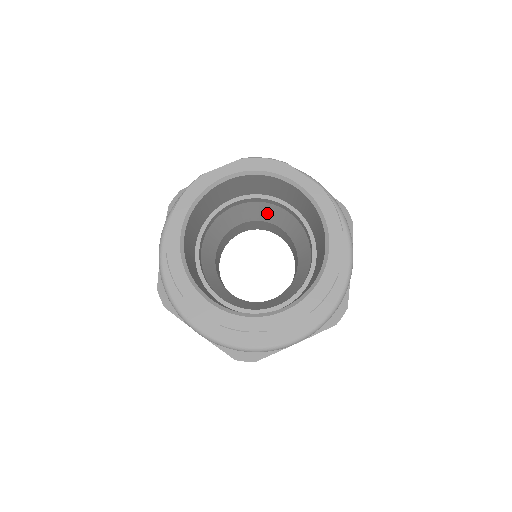
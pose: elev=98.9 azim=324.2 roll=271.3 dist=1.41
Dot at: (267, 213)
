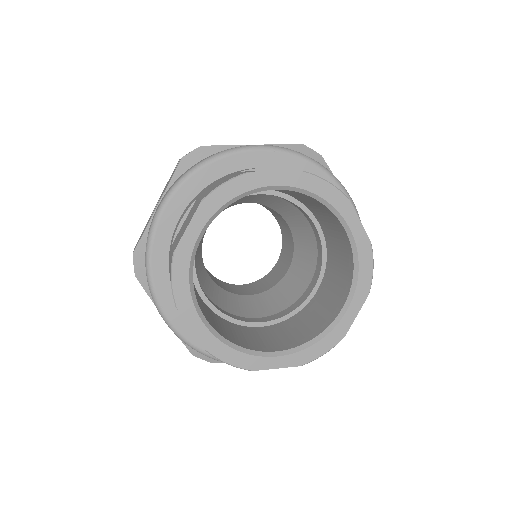
Dot at: (284, 208)
